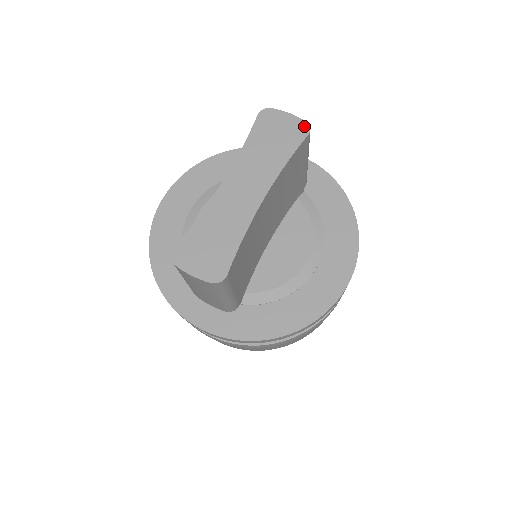
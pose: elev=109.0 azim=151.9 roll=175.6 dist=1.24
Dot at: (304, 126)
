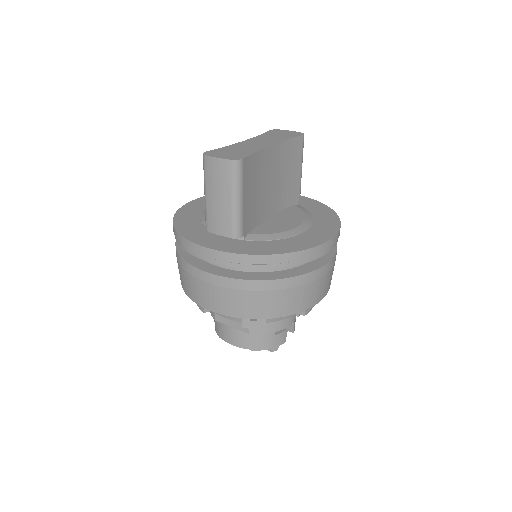
Dot at: (300, 133)
